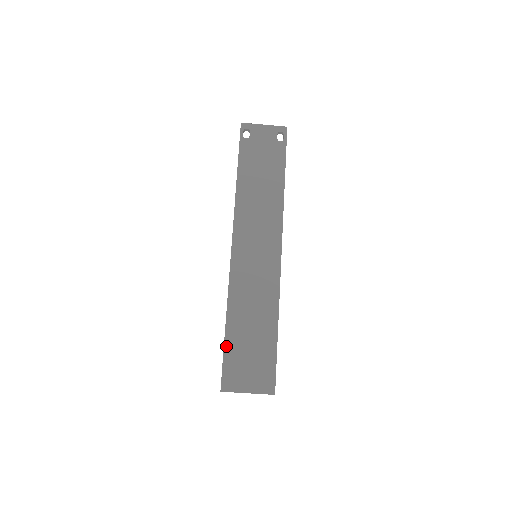
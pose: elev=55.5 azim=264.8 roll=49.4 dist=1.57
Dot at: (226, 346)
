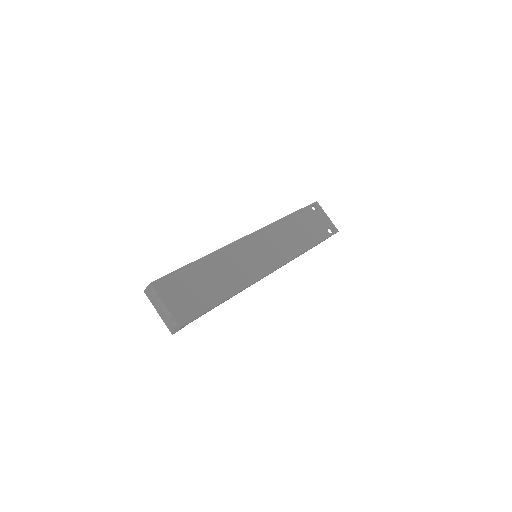
Dot at: (185, 268)
